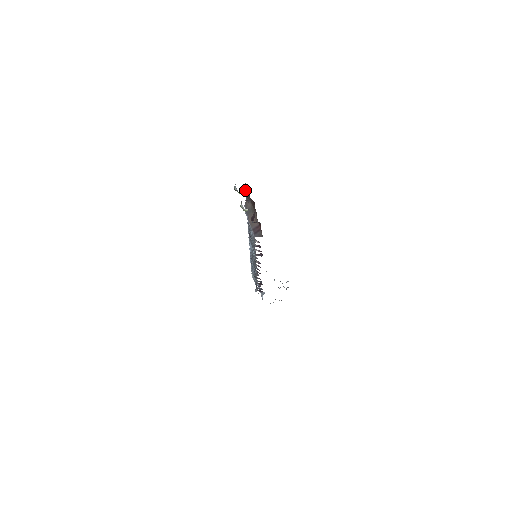
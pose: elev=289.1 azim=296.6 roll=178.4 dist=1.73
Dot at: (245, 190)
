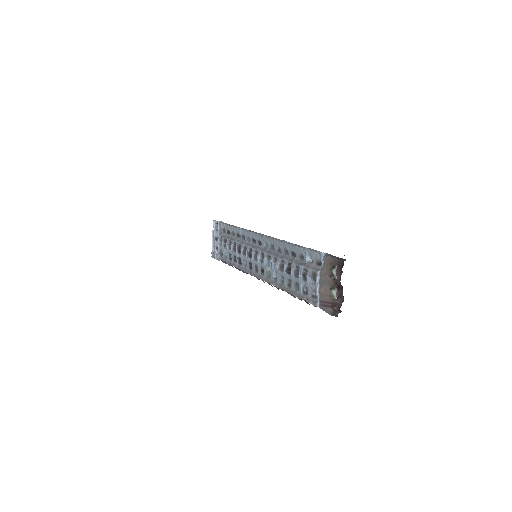
Dot at: (327, 257)
